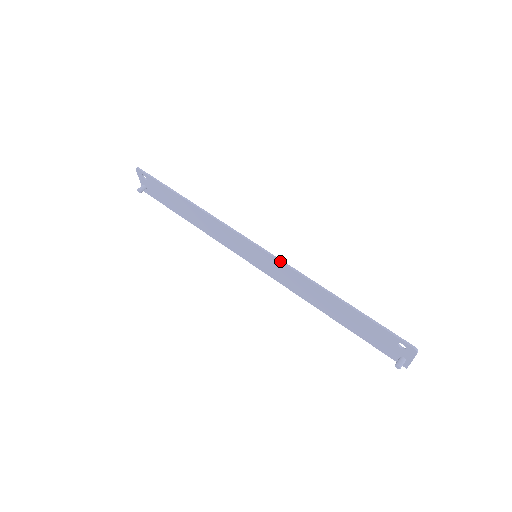
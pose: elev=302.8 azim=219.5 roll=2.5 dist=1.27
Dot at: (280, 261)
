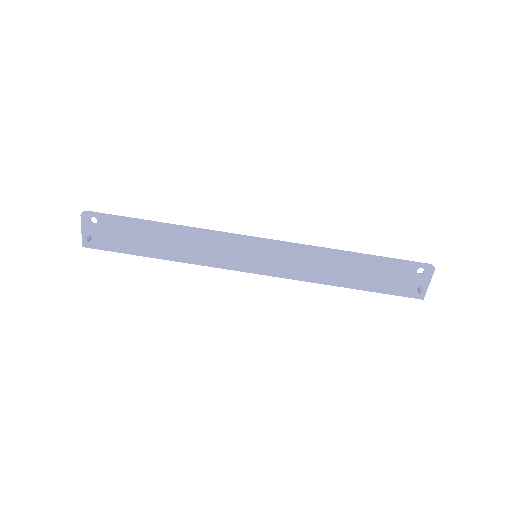
Dot at: (290, 243)
